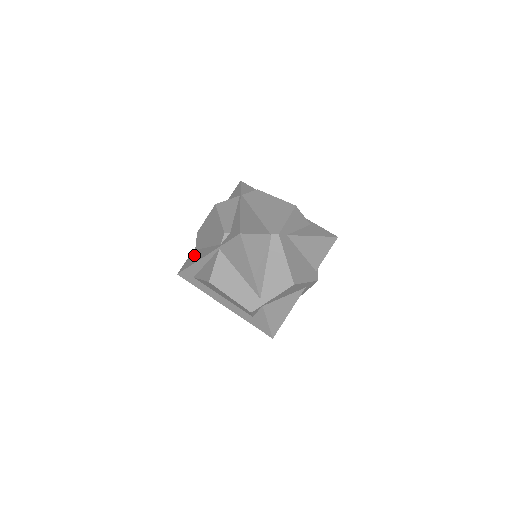
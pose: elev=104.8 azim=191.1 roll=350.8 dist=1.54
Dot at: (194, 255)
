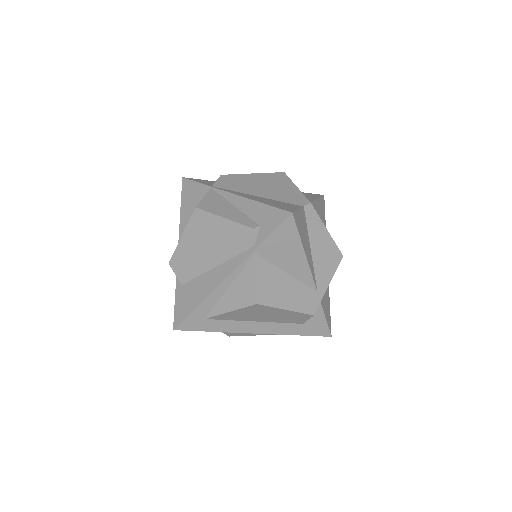
Dot at: (190, 290)
